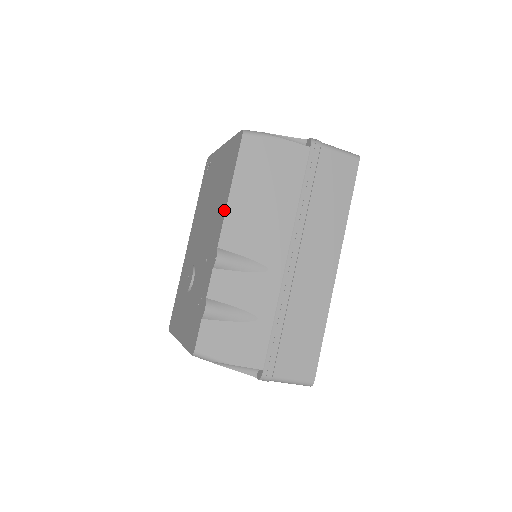
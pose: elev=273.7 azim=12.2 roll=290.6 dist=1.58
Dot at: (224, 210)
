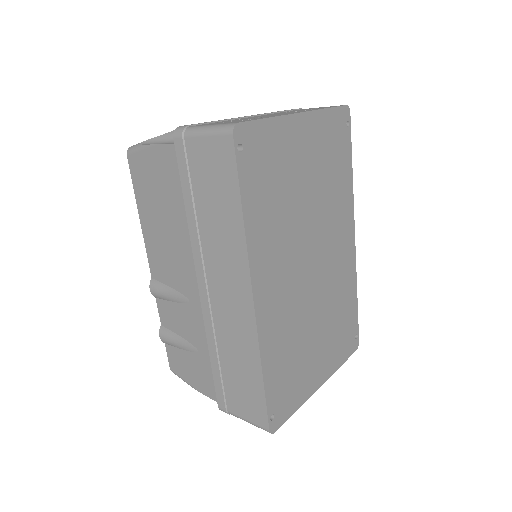
Dot at: occluded
